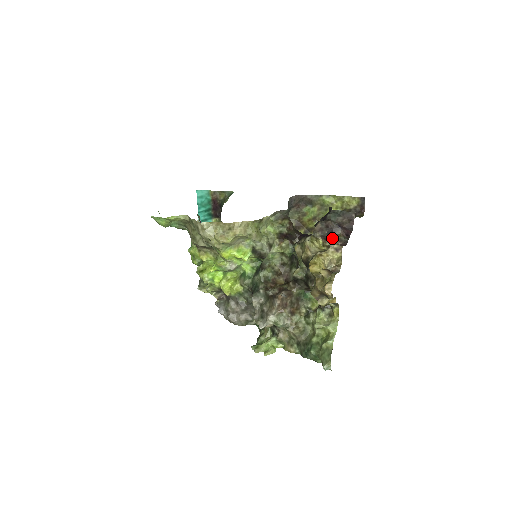
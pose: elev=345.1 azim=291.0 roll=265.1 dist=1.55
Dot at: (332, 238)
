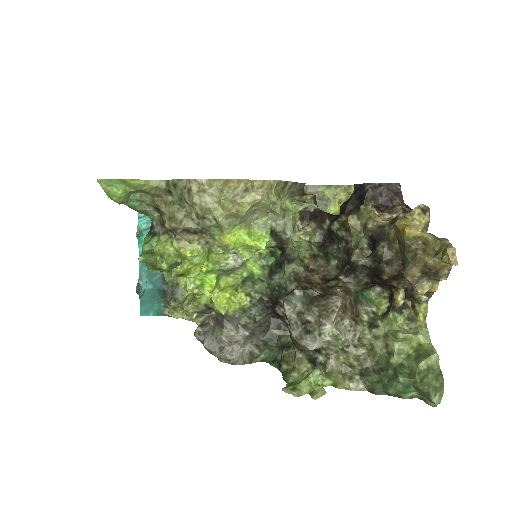
Dot at: (391, 208)
